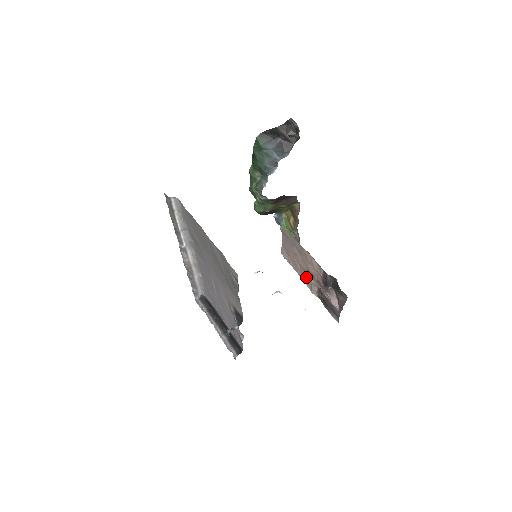
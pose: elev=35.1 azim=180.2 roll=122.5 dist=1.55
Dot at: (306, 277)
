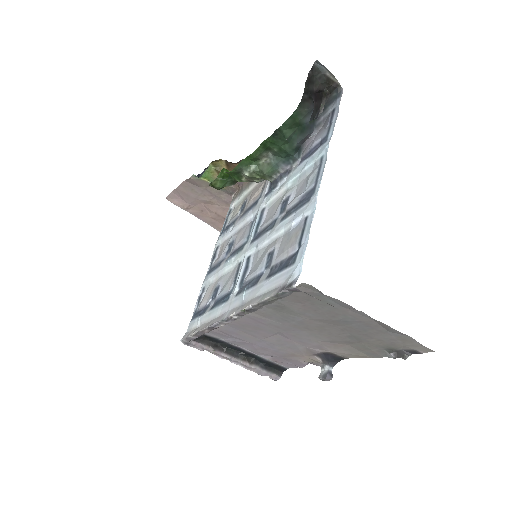
Dot at: (220, 223)
